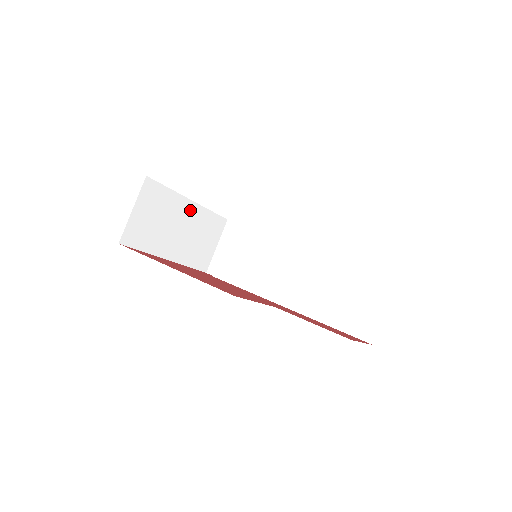
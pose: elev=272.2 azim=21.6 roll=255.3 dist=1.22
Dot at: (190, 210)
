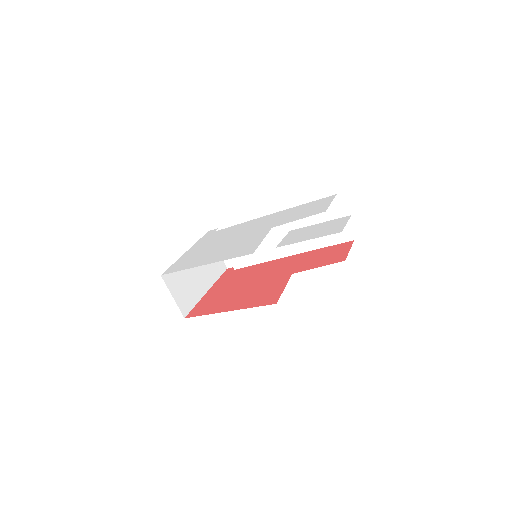
Dot at: occluded
